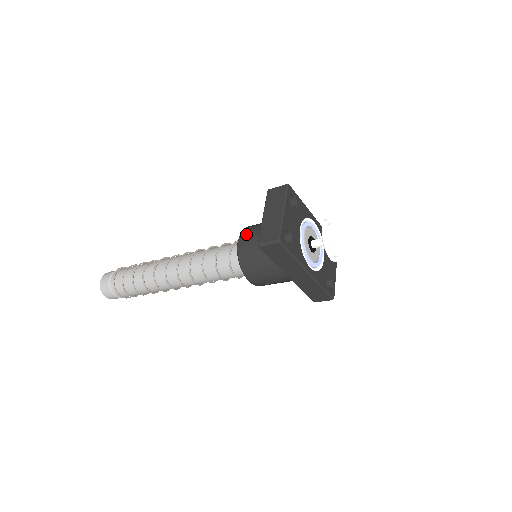
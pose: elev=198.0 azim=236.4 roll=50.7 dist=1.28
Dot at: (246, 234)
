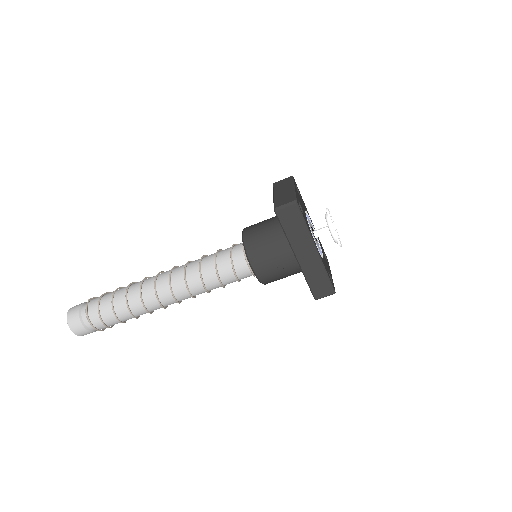
Dot at: (250, 227)
